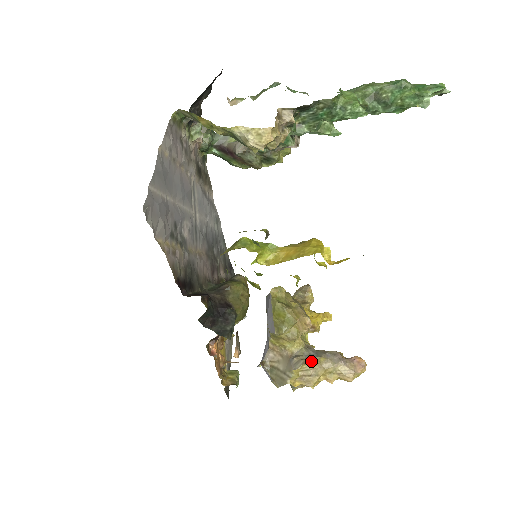
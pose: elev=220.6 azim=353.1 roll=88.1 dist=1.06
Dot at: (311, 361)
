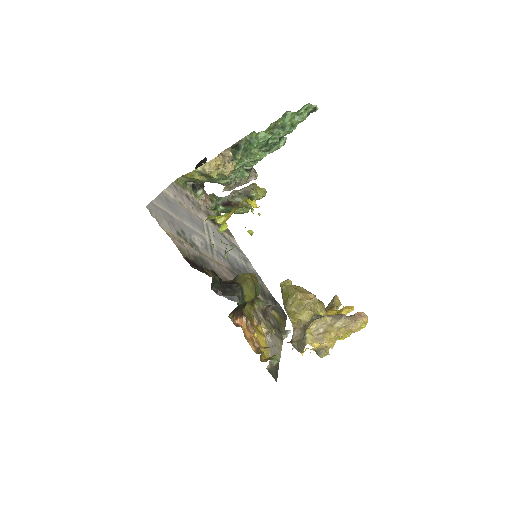
Dot at: (318, 321)
